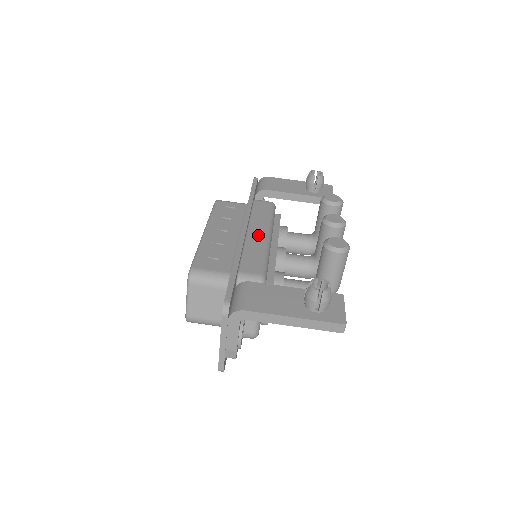
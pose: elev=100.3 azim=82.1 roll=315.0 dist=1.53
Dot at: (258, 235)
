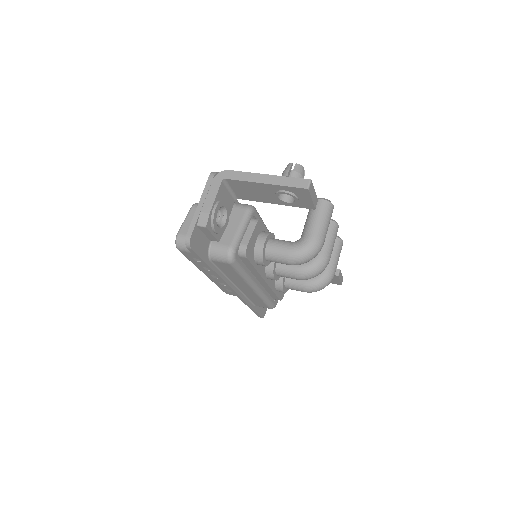
Dot at: occluded
